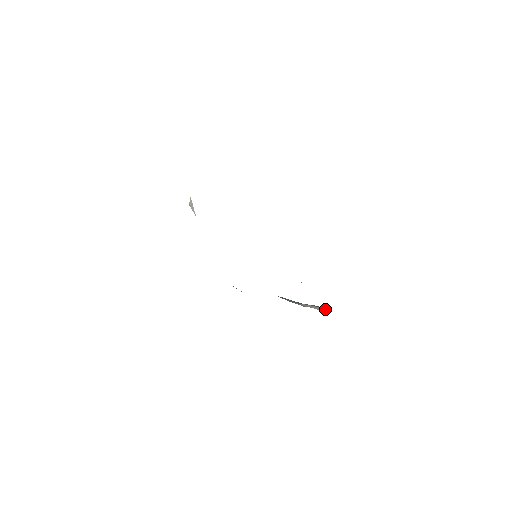
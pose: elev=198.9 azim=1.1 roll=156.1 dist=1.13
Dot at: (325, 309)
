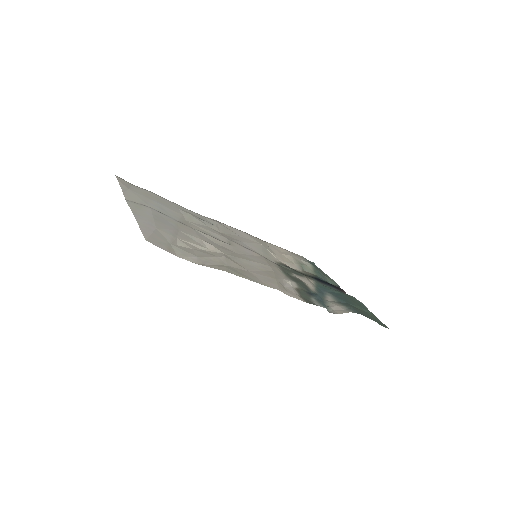
Dot at: (344, 311)
